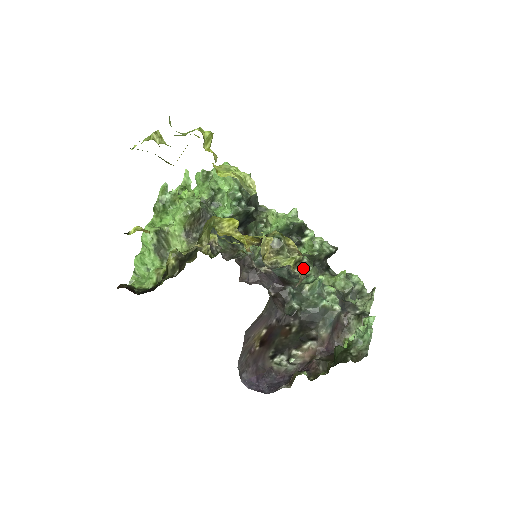
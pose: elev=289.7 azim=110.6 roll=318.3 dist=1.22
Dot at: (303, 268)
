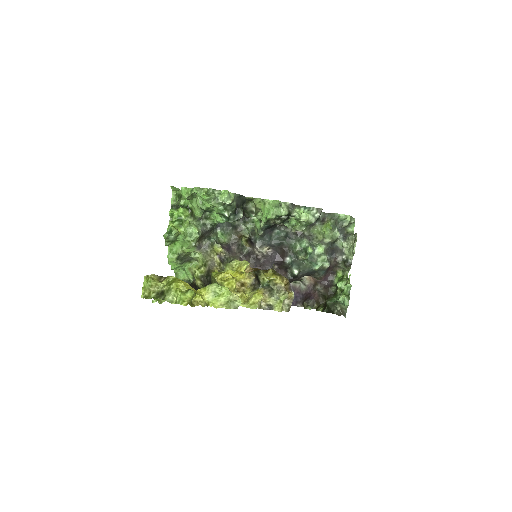
Dot at: (290, 296)
